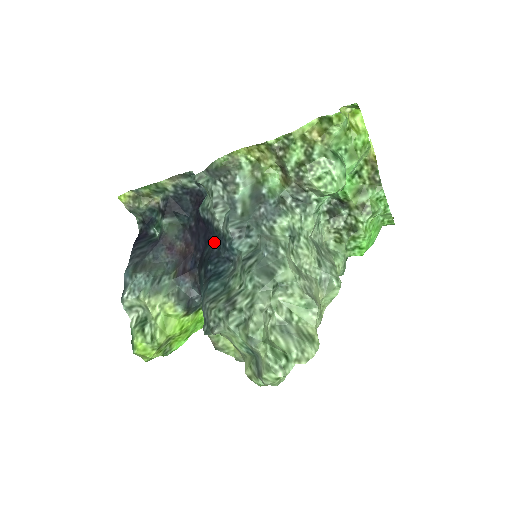
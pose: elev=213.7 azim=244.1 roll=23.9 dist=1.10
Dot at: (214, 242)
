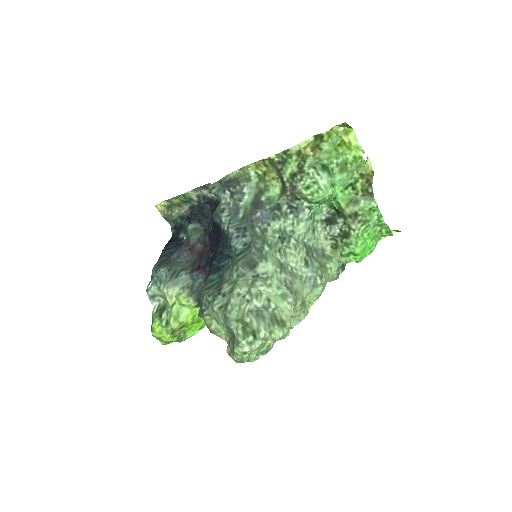
Dot at: (221, 242)
